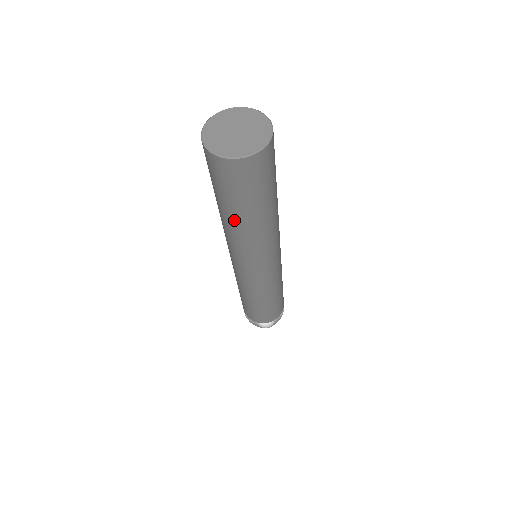
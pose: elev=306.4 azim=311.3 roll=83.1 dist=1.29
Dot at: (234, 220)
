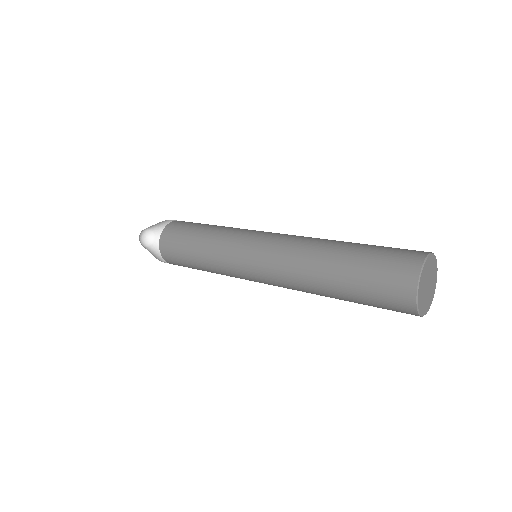
Dot at: (330, 285)
